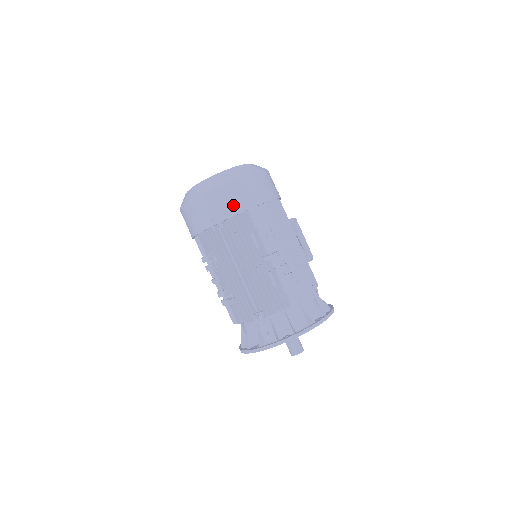
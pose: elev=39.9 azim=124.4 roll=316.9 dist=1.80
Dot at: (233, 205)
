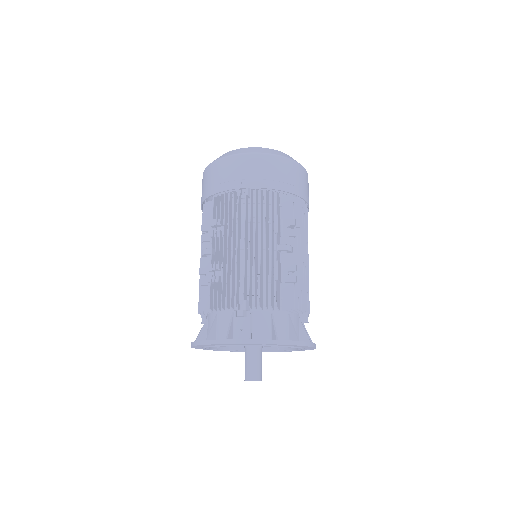
Dot at: (271, 178)
